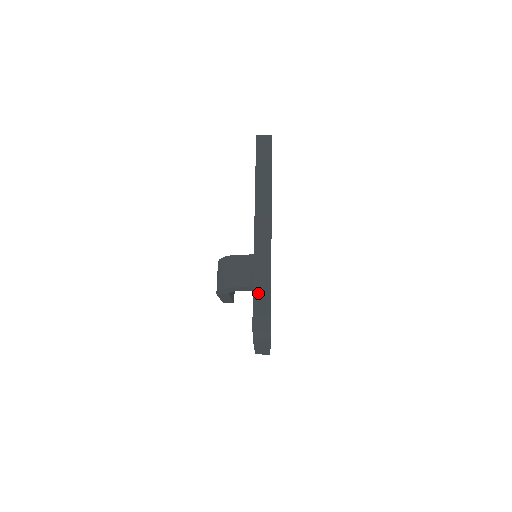
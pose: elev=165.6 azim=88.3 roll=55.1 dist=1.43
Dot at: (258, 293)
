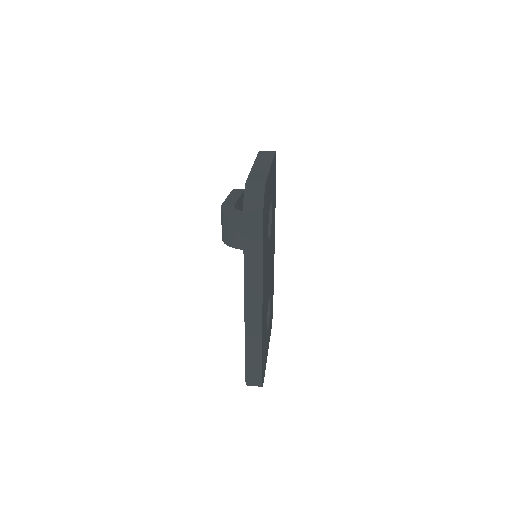
Dot at: (250, 366)
